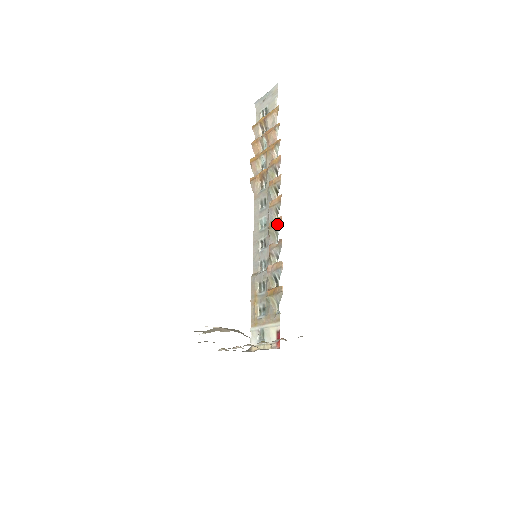
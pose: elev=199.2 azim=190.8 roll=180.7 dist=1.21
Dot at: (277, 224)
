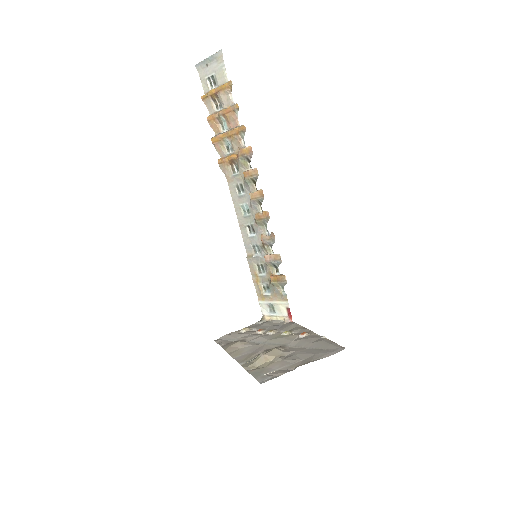
Dot at: (265, 218)
